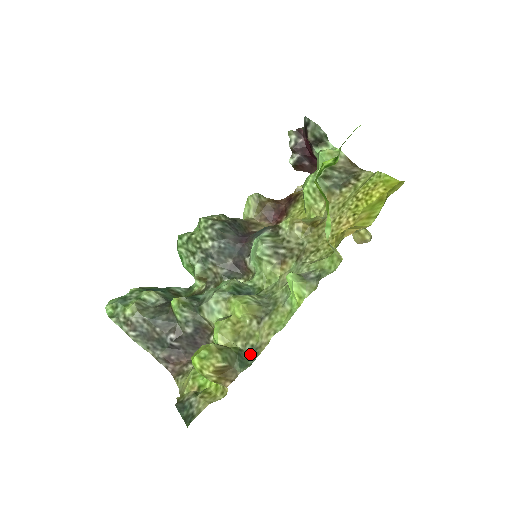
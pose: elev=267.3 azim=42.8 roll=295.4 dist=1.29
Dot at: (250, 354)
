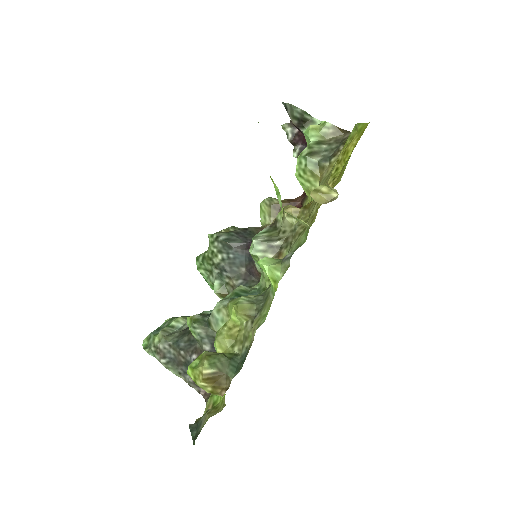
Dot at: (244, 357)
